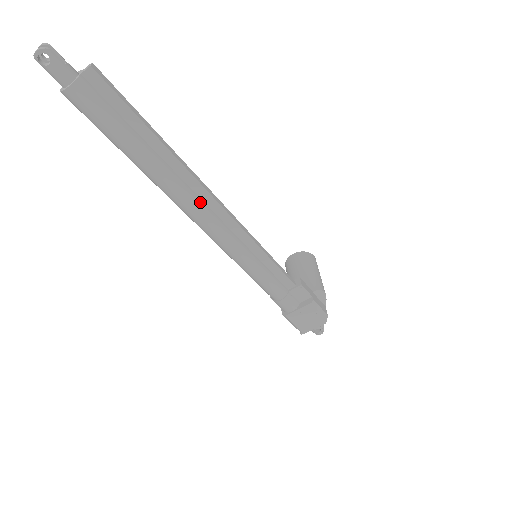
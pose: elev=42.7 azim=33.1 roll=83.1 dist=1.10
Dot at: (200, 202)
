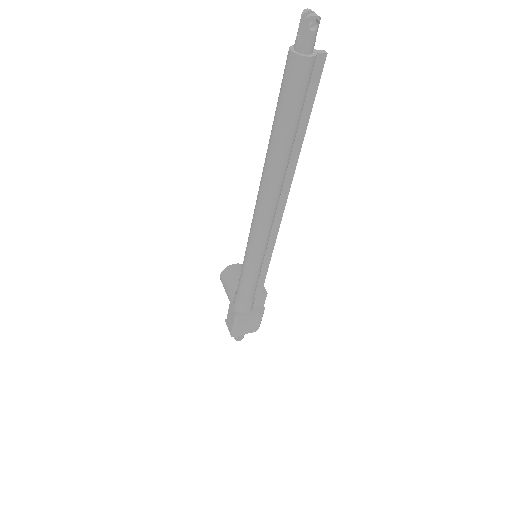
Dot at: (280, 195)
